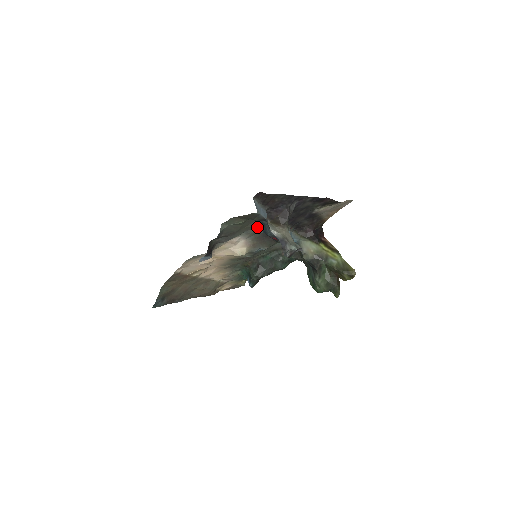
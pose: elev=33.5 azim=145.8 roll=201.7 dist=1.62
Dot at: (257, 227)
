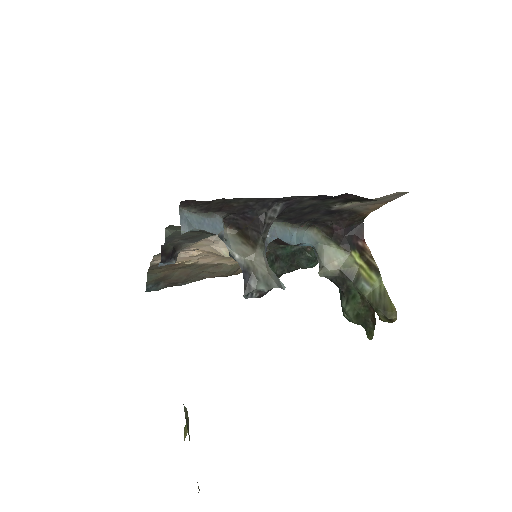
Dot at: occluded
